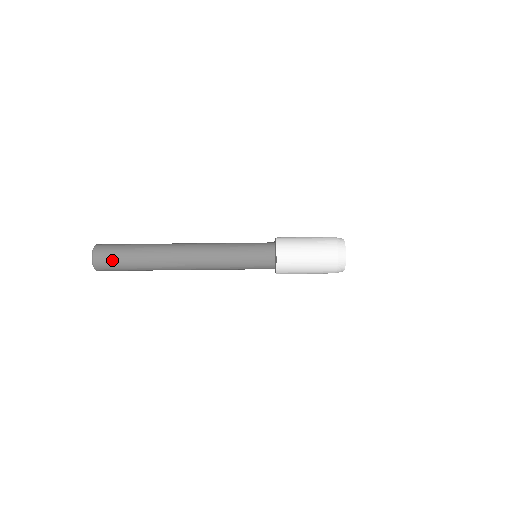
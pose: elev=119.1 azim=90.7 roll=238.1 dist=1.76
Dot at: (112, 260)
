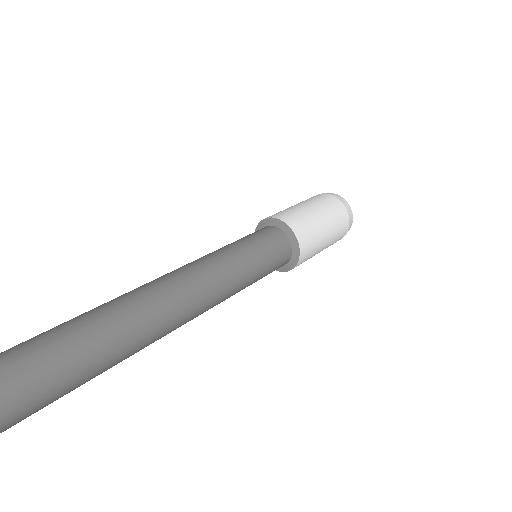
Dot at: (17, 357)
